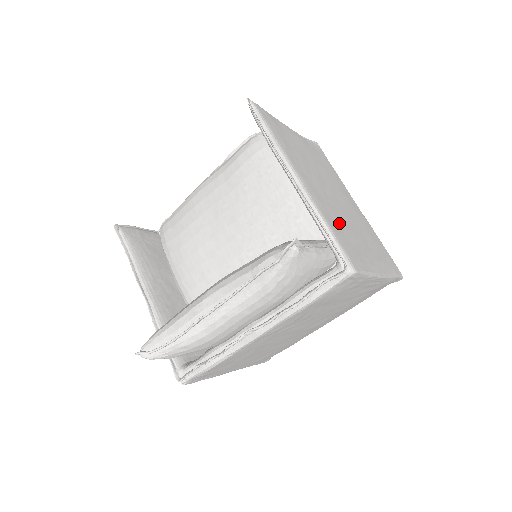
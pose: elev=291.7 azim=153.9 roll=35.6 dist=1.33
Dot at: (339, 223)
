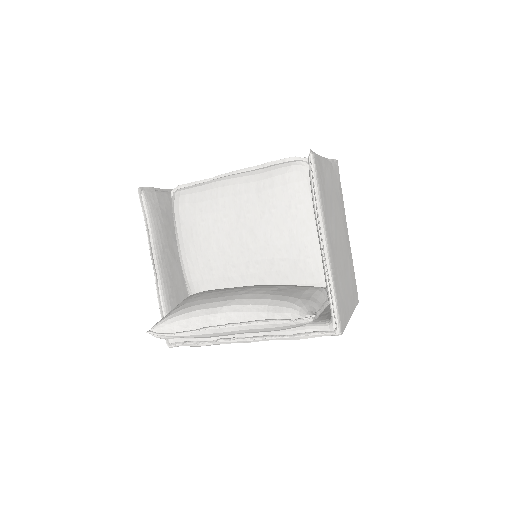
Dot at: (340, 279)
